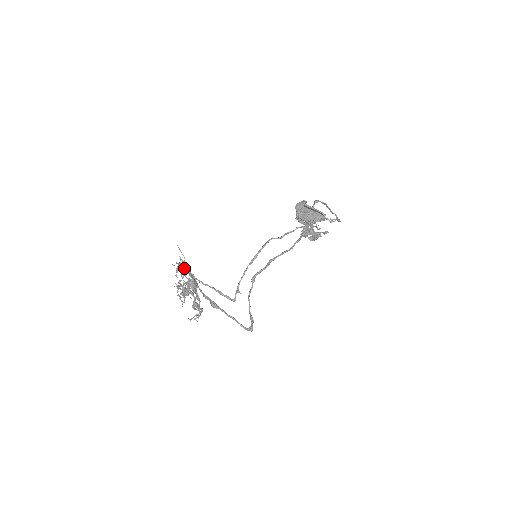
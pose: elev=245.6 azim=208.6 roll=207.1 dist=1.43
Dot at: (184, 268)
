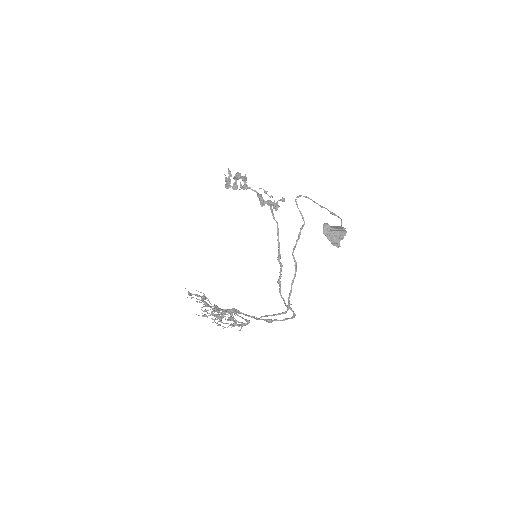
Dot at: occluded
